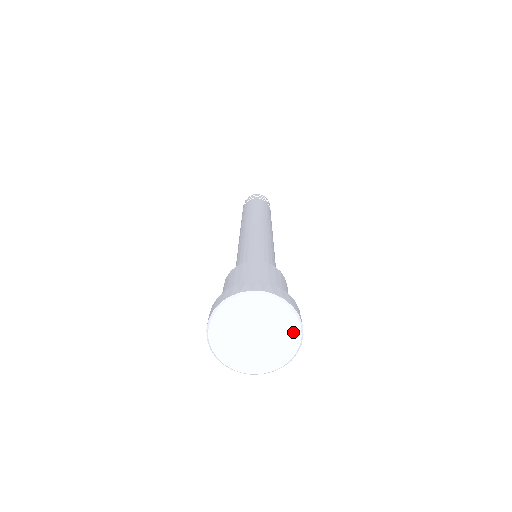
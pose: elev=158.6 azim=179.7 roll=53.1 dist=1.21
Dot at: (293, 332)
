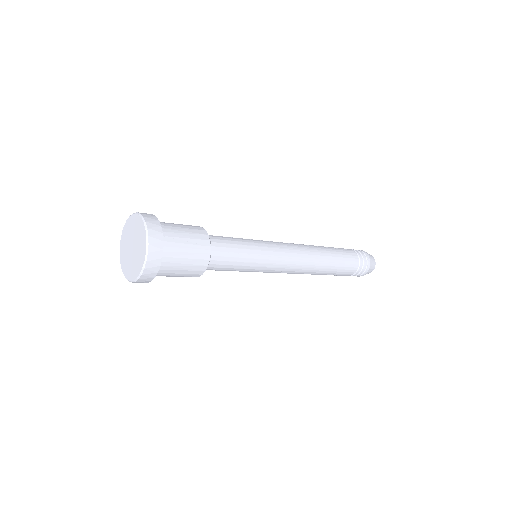
Dot at: (139, 222)
